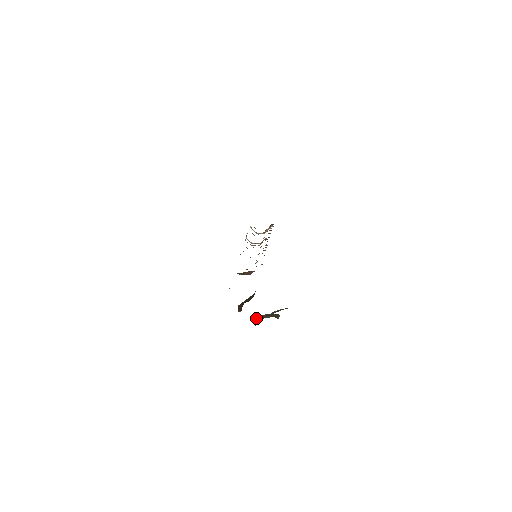
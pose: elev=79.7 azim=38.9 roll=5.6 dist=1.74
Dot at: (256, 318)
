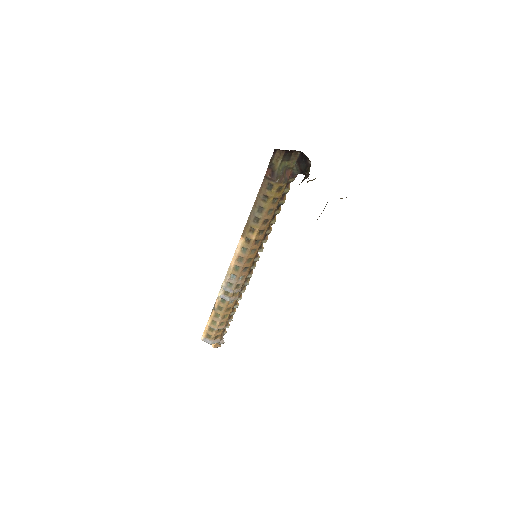
Dot at: (317, 219)
